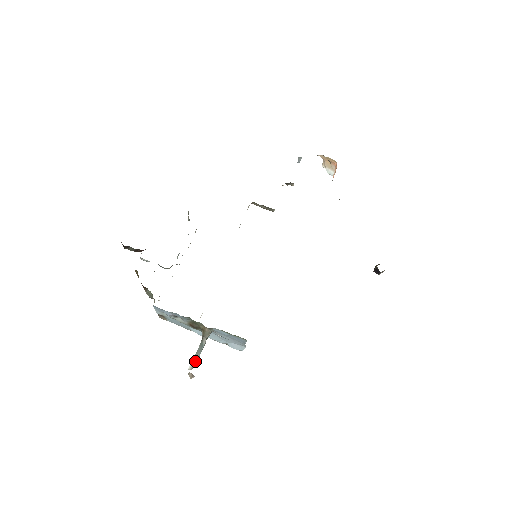
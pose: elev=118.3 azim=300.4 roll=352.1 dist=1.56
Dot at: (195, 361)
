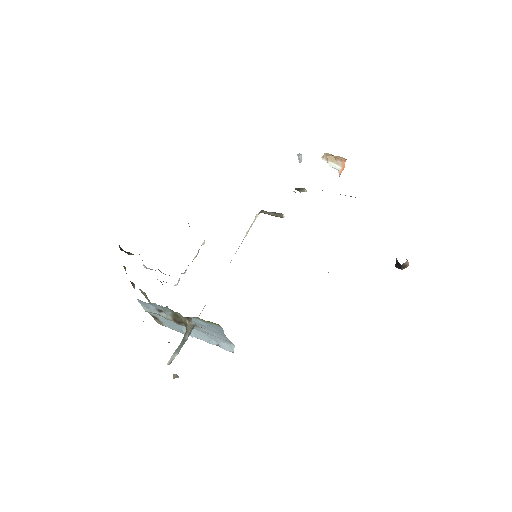
Dot at: (174, 356)
